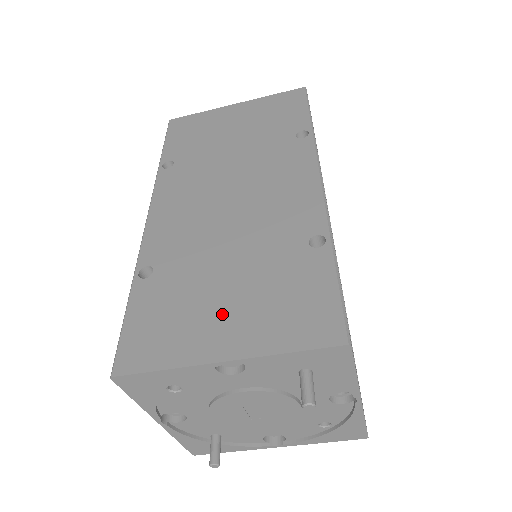
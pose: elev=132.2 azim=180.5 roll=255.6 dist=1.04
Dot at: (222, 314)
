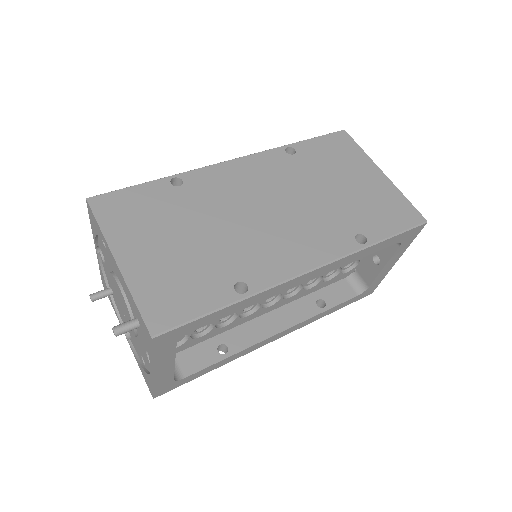
Dot at: (154, 246)
